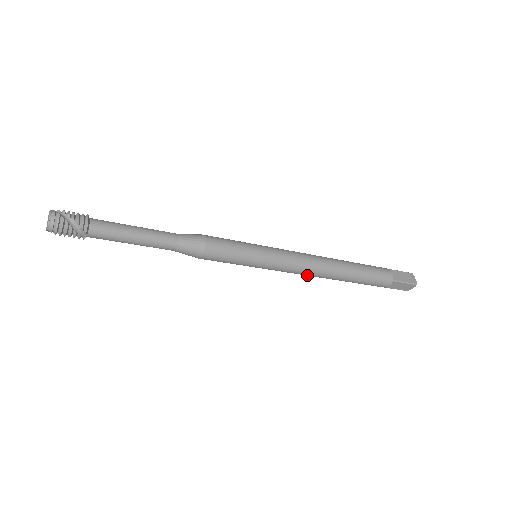
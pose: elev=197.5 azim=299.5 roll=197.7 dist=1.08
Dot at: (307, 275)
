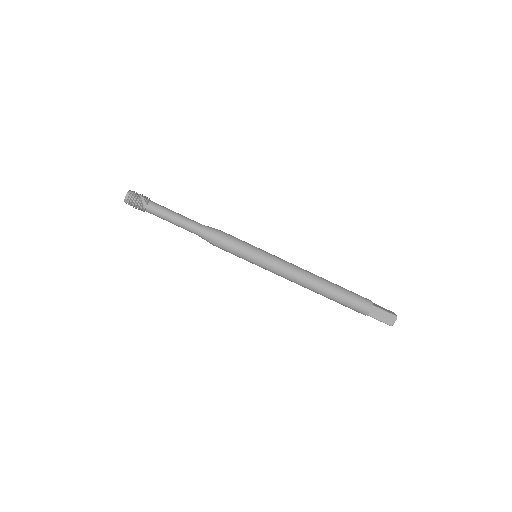
Dot at: (296, 280)
